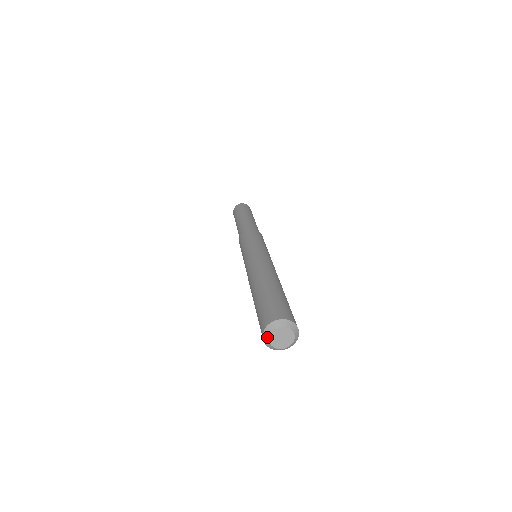
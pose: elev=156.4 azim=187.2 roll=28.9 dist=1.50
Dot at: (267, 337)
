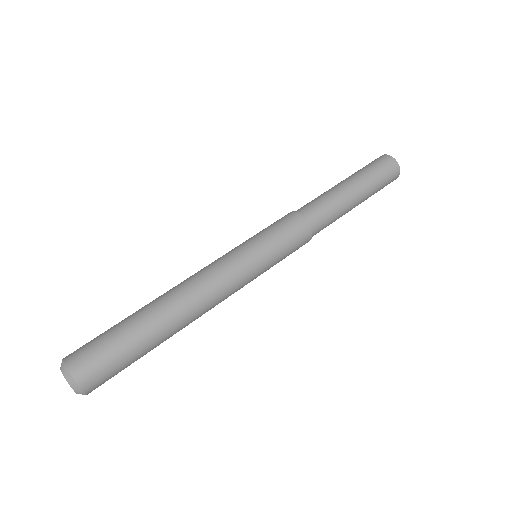
Dot at: (61, 367)
